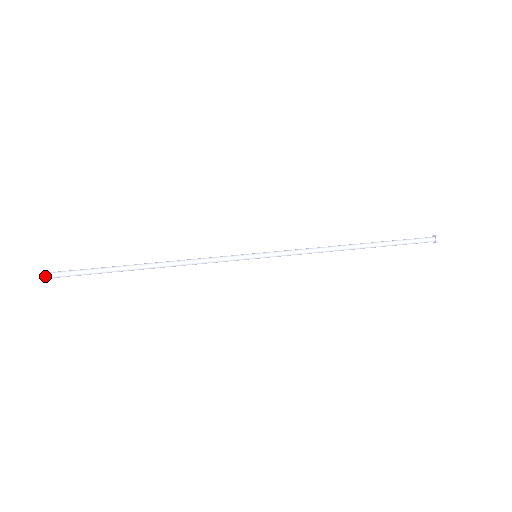
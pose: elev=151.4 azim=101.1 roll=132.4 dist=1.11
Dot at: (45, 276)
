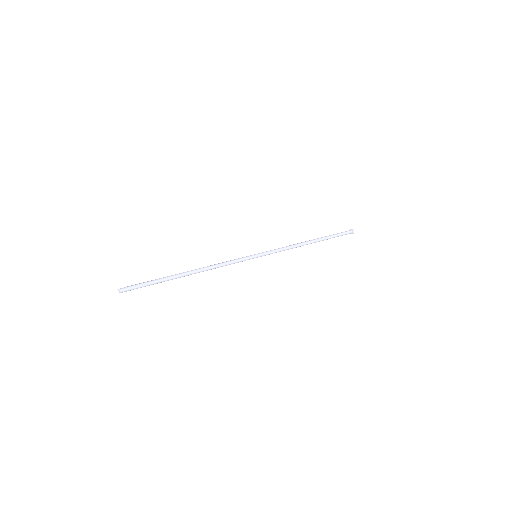
Dot at: (123, 291)
